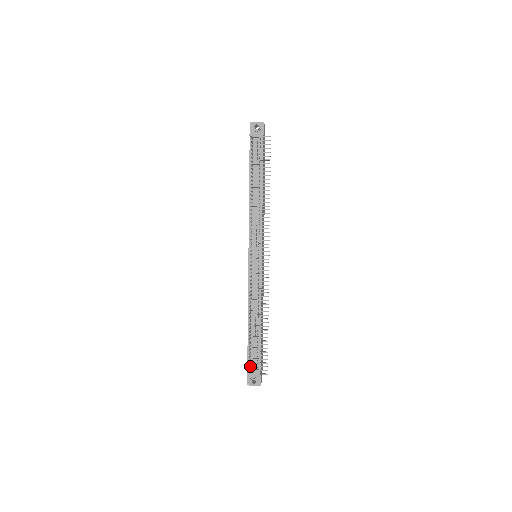
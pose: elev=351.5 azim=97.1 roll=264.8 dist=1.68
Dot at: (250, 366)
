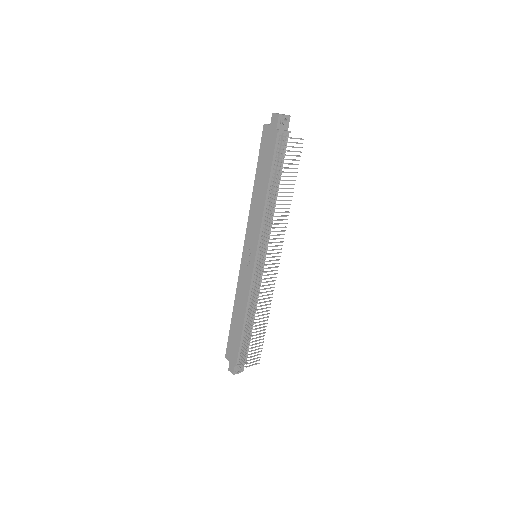
Dot at: occluded
